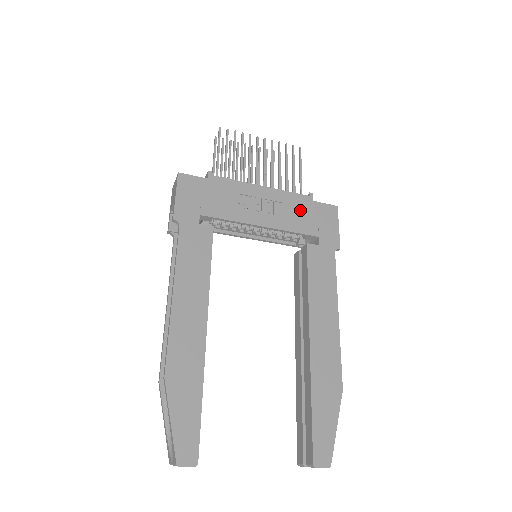
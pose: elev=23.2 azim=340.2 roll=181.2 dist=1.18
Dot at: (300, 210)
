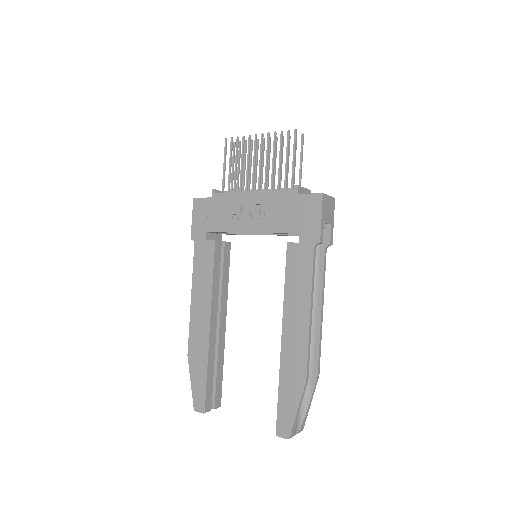
Dot at: (284, 208)
